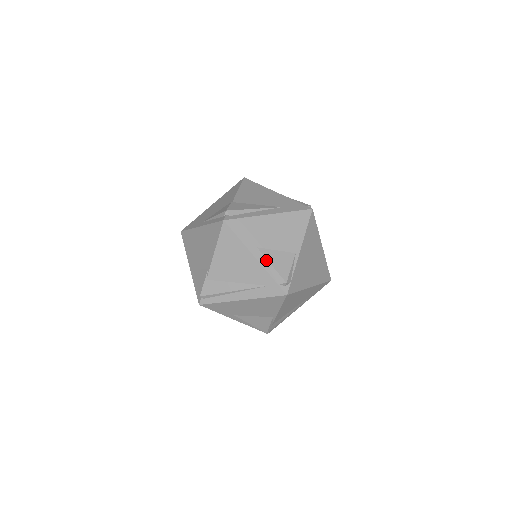
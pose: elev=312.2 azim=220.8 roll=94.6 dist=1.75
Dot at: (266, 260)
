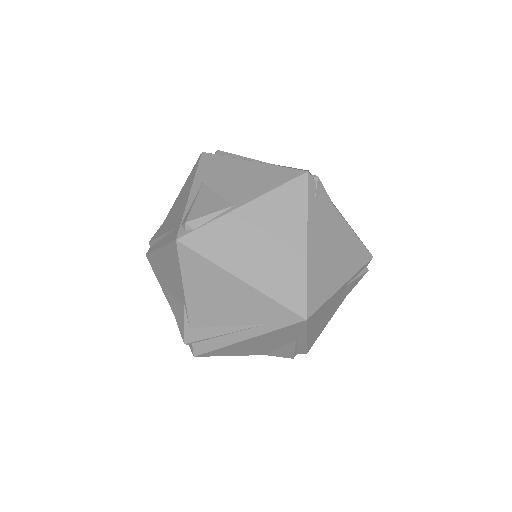
Dot at: (196, 196)
